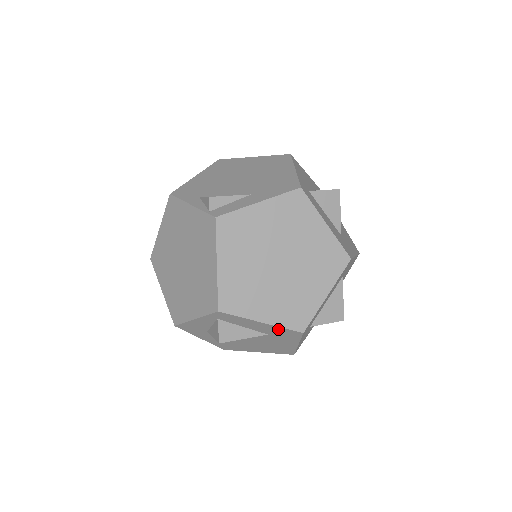
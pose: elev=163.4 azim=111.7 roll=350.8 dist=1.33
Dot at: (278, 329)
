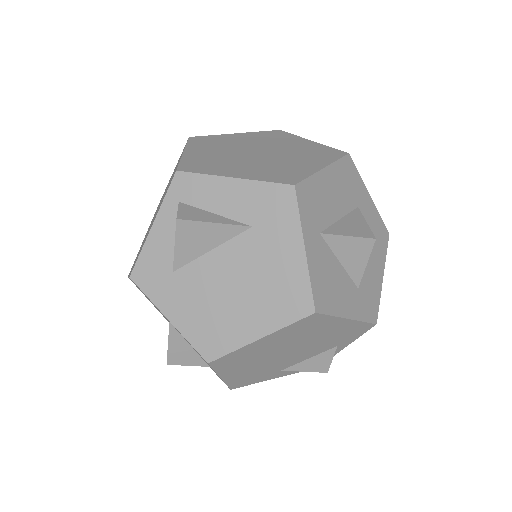
Dot at: (259, 192)
